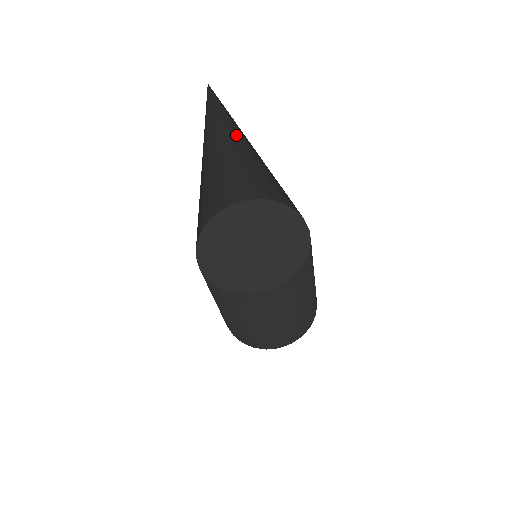
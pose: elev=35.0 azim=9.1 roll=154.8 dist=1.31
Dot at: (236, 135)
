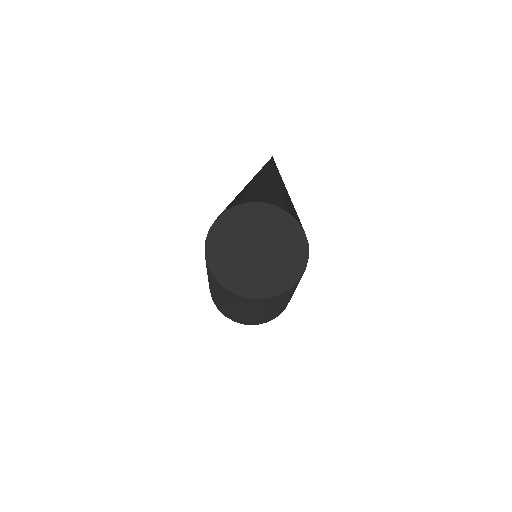
Dot at: occluded
